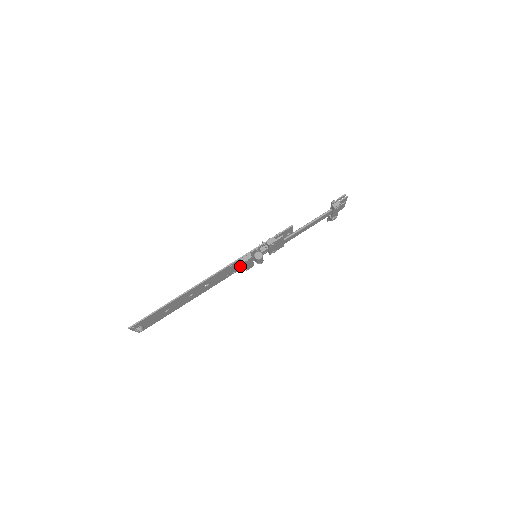
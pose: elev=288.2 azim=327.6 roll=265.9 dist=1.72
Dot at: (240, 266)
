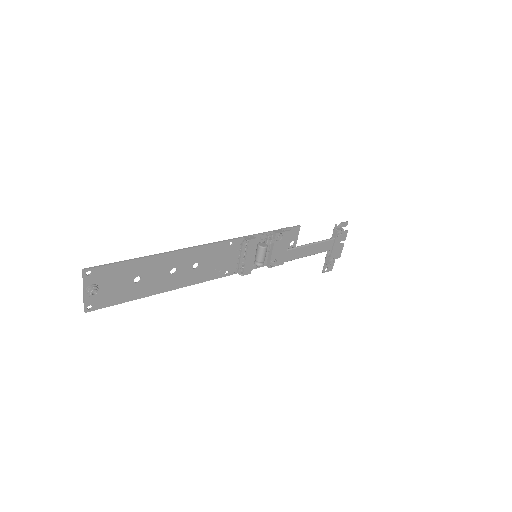
Dot at: (236, 263)
